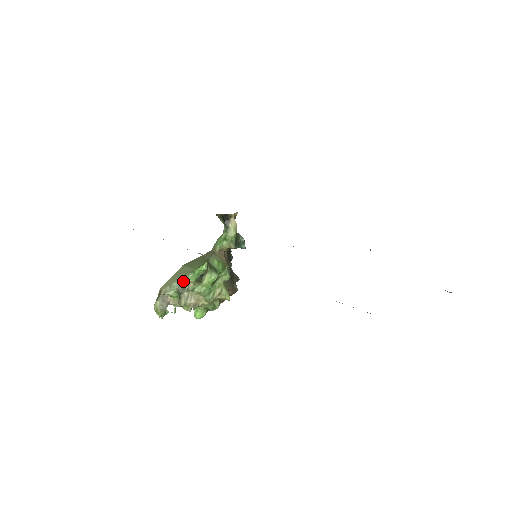
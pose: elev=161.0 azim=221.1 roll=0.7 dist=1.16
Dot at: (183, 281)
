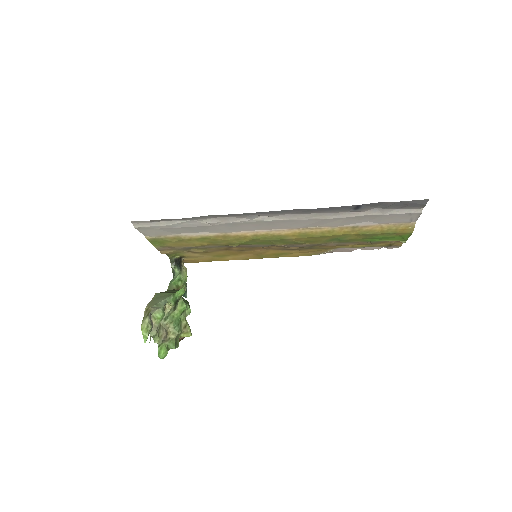
Dot at: occluded
